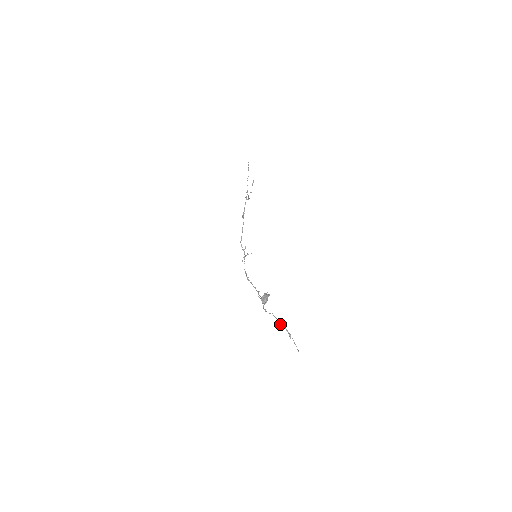
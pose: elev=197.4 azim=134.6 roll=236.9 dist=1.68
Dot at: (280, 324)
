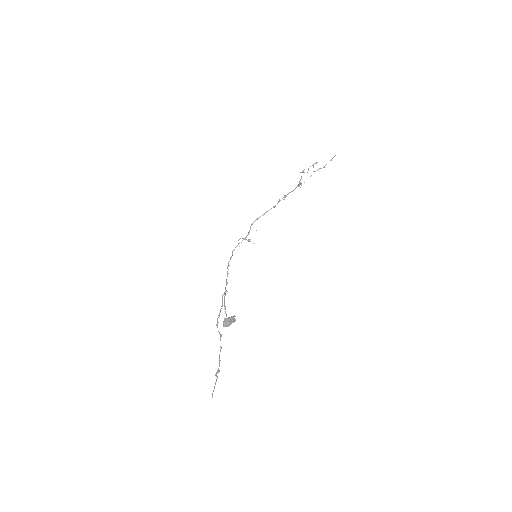
Dot at: (219, 354)
